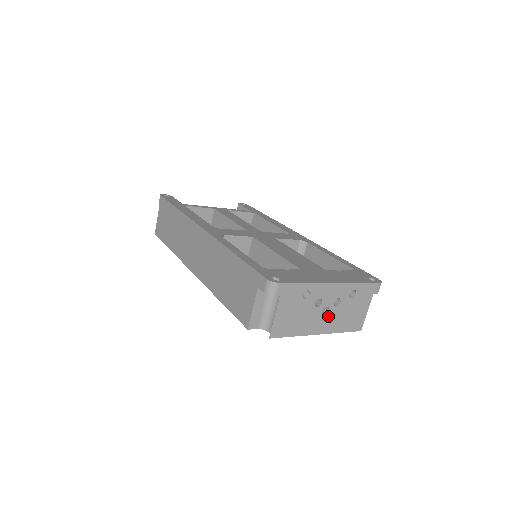
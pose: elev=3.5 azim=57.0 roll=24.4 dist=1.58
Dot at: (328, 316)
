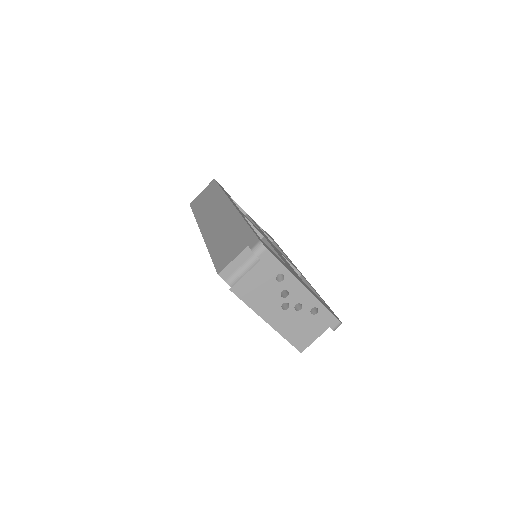
Dot at: (284, 313)
